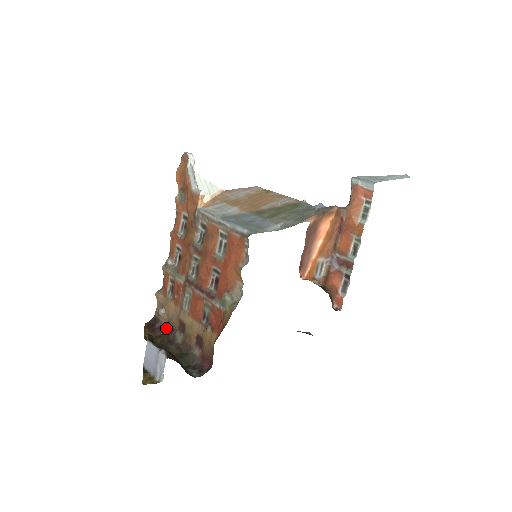
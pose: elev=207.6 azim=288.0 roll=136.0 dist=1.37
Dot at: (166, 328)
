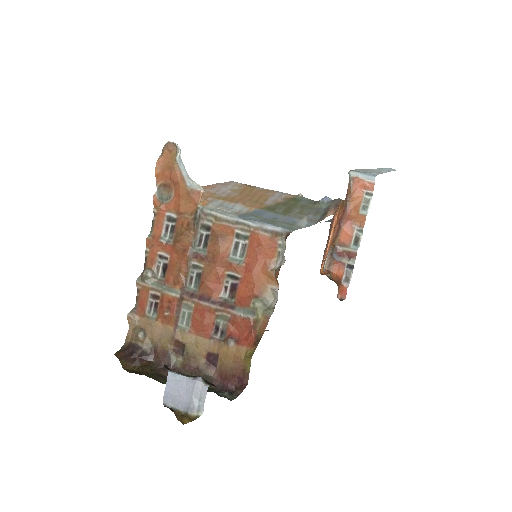
Dot at: (151, 354)
